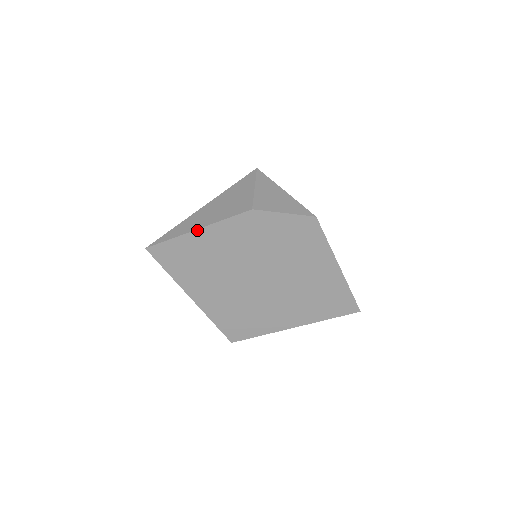
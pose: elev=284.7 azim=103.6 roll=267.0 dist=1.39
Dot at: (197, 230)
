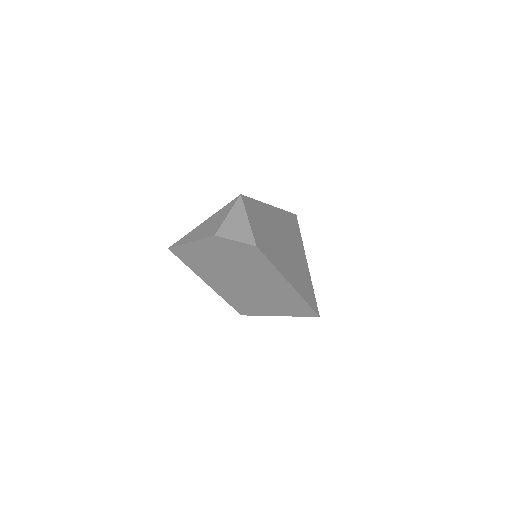
Dot at: (190, 243)
